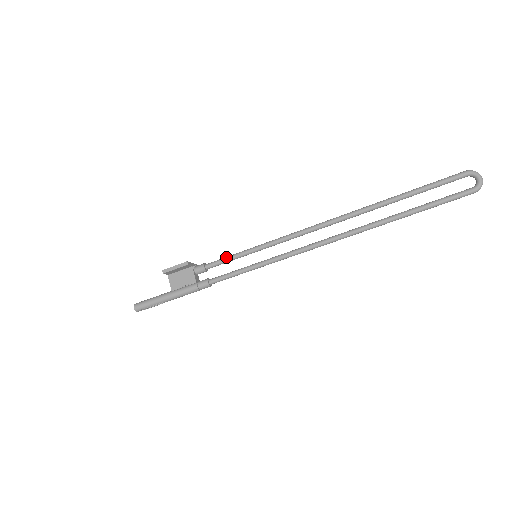
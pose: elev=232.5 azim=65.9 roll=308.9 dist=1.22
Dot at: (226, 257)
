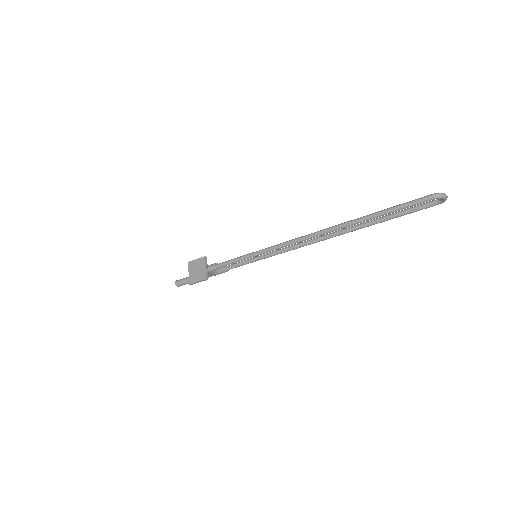
Dot at: (232, 263)
